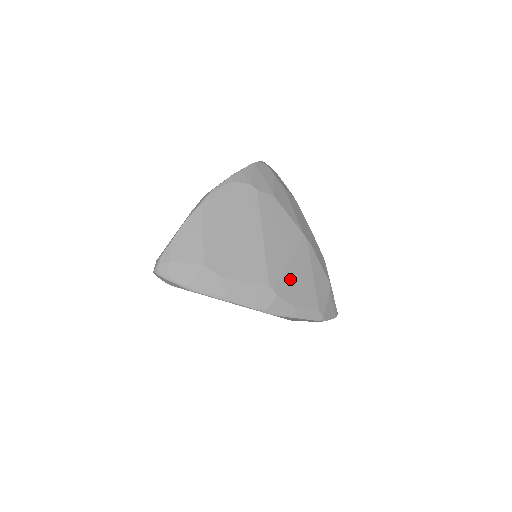
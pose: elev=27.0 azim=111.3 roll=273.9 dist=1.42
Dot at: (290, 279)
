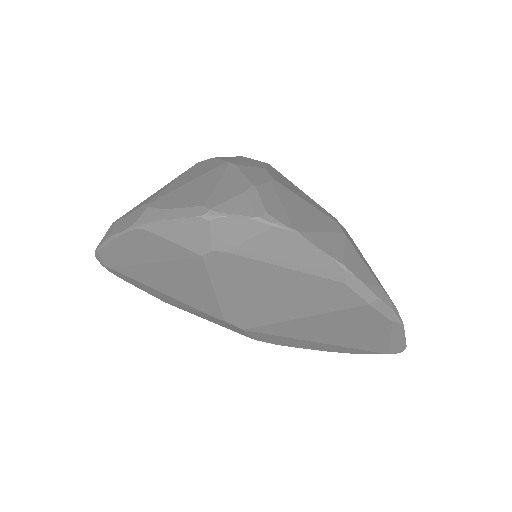
Dot at: (179, 192)
